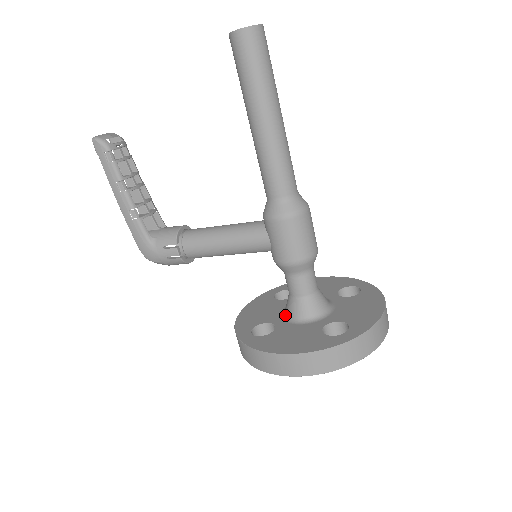
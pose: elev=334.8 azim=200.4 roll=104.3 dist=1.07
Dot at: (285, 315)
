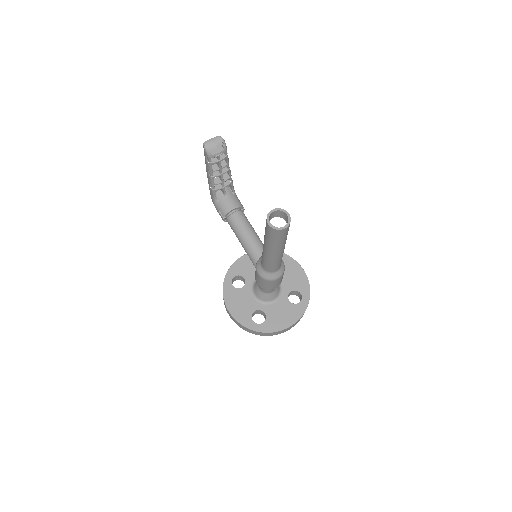
Dot at: (254, 283)
